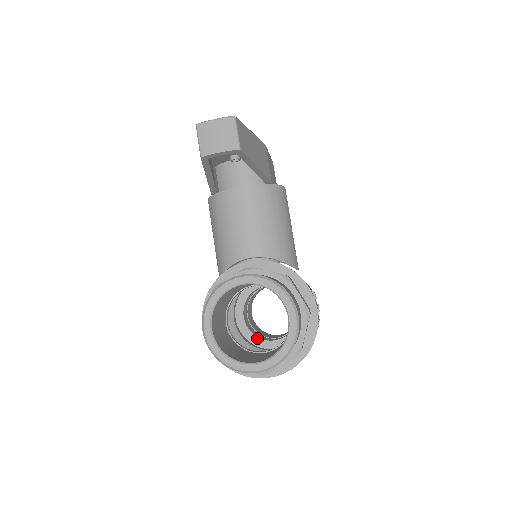
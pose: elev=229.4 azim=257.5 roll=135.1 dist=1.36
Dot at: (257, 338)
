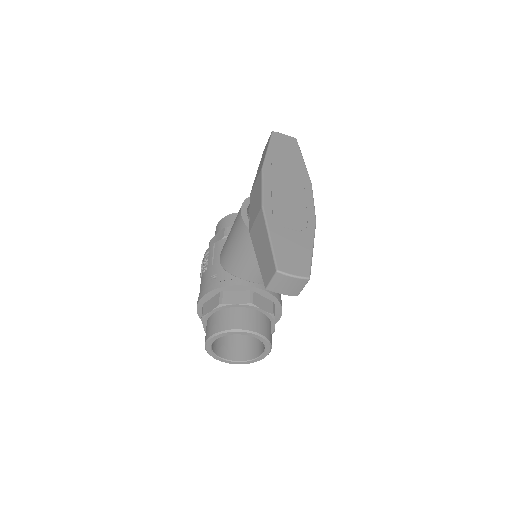
Dot at: occluded
